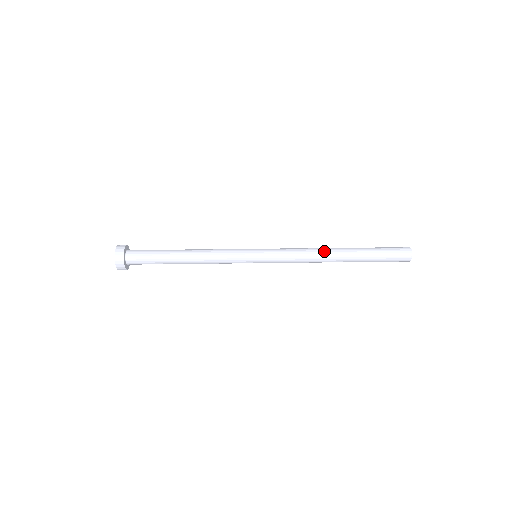
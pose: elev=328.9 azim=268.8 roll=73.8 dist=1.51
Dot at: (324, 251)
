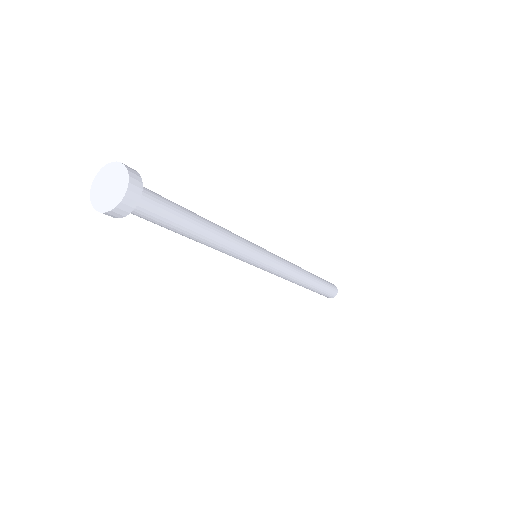
Dot at: (300, 267)
